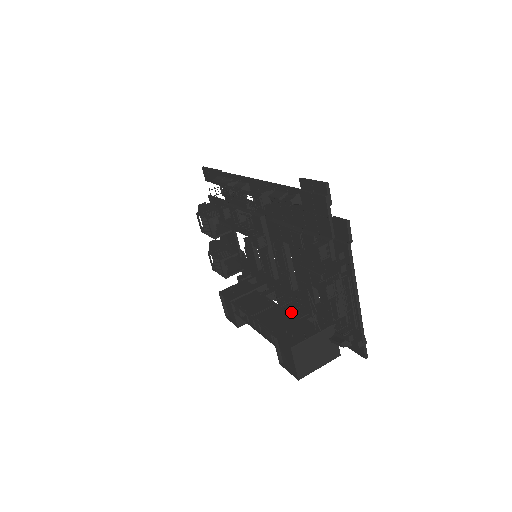
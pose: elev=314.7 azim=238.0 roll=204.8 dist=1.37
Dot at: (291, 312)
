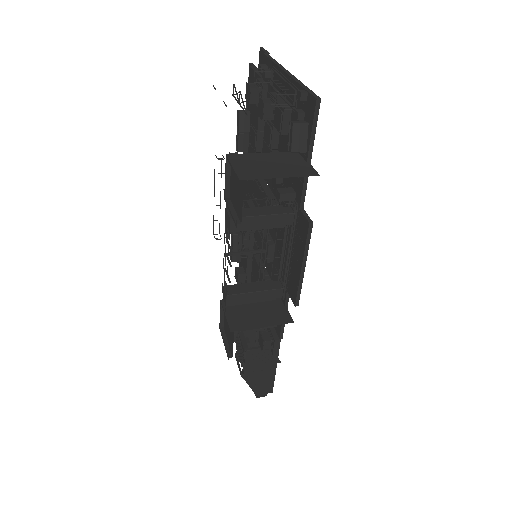
Dot at: (292, 262)
